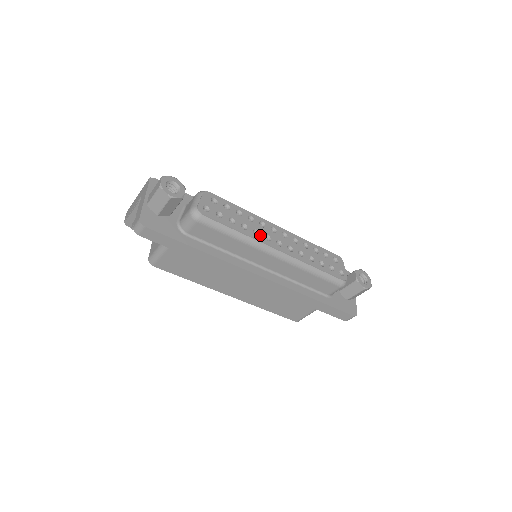
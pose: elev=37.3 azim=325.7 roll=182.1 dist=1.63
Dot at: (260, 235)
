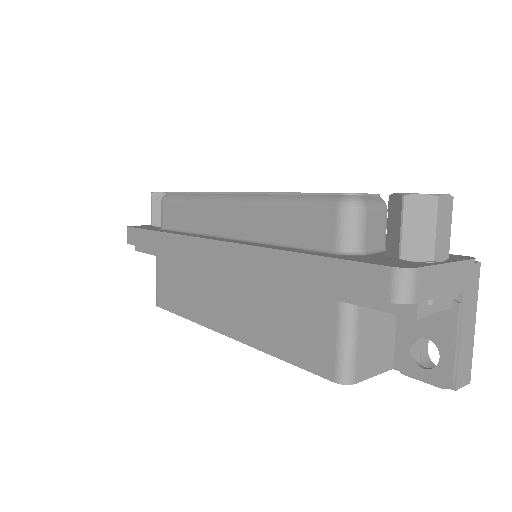
Dot at: occluded
